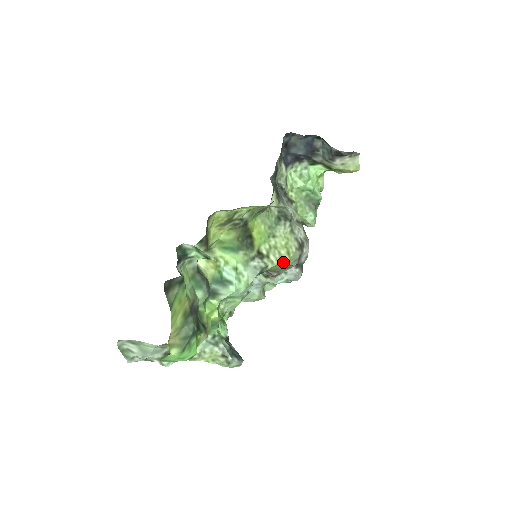
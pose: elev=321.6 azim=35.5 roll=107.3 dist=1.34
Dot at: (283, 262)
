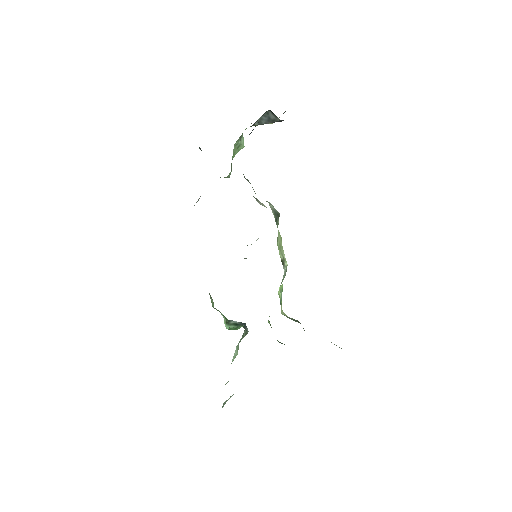
Dot at: occluded
